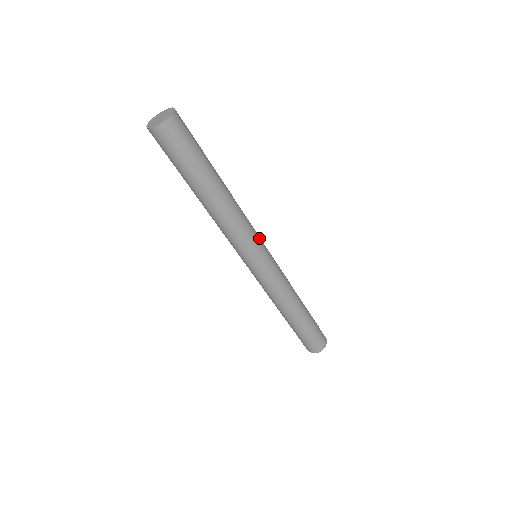
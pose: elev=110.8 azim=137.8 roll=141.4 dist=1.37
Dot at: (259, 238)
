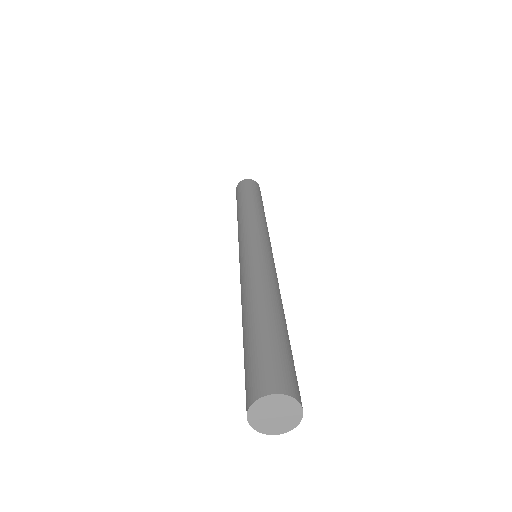
Dot at: occluded
